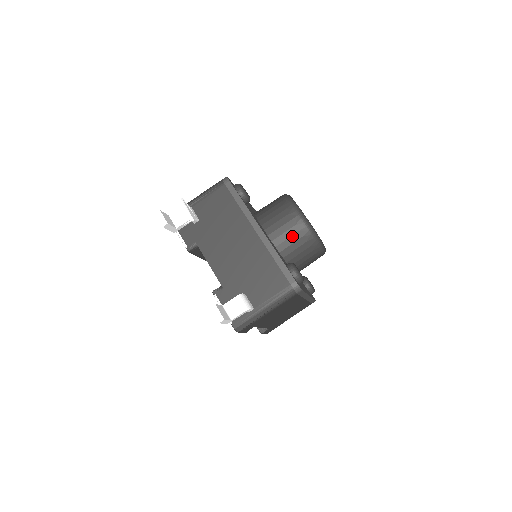
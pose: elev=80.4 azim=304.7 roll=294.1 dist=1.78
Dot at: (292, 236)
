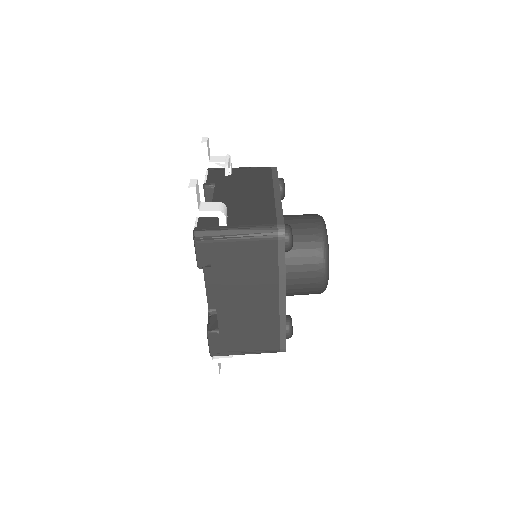
Dot at: (303, 229)
